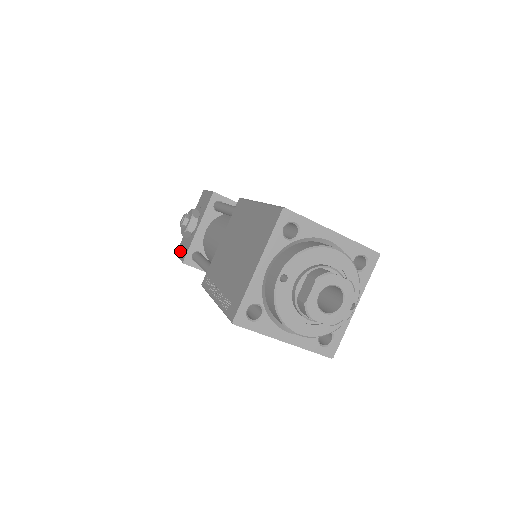
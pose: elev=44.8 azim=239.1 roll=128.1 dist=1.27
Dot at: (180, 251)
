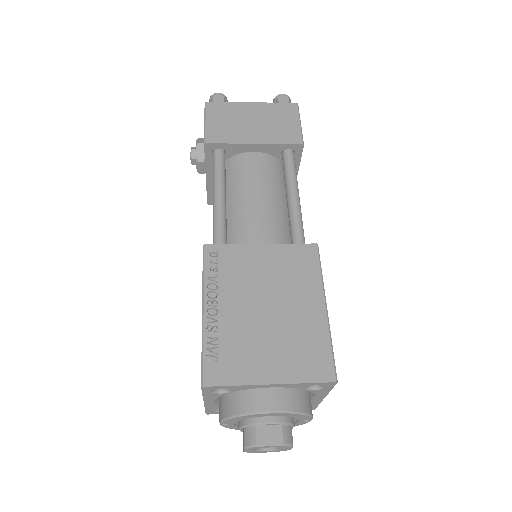
Dot at: occluded
